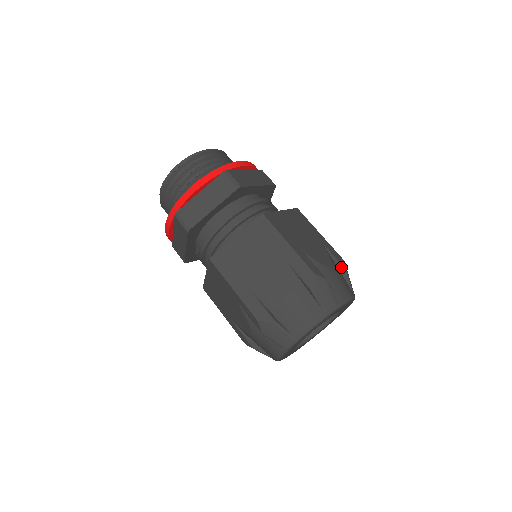
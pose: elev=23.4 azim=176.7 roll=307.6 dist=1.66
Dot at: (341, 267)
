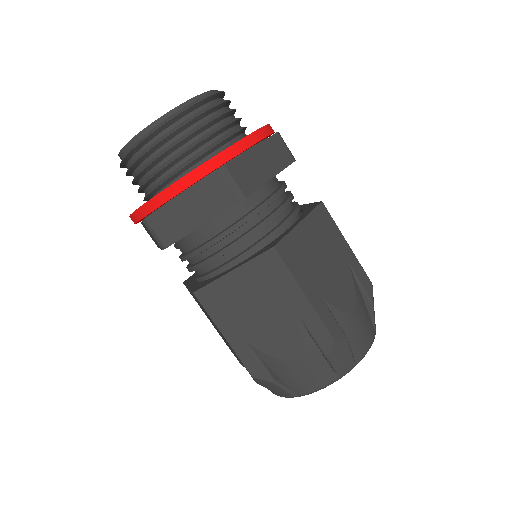
Dot at: (367, 299)
